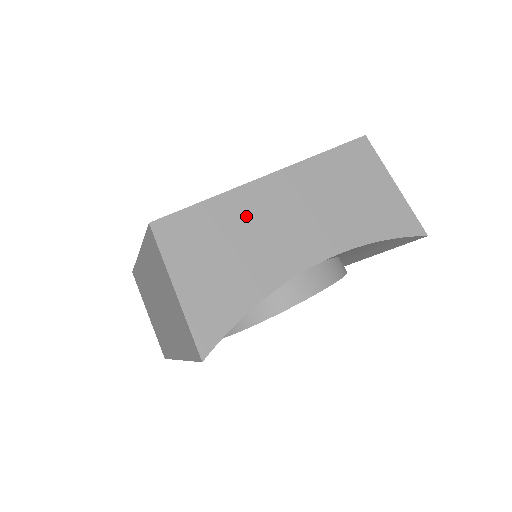
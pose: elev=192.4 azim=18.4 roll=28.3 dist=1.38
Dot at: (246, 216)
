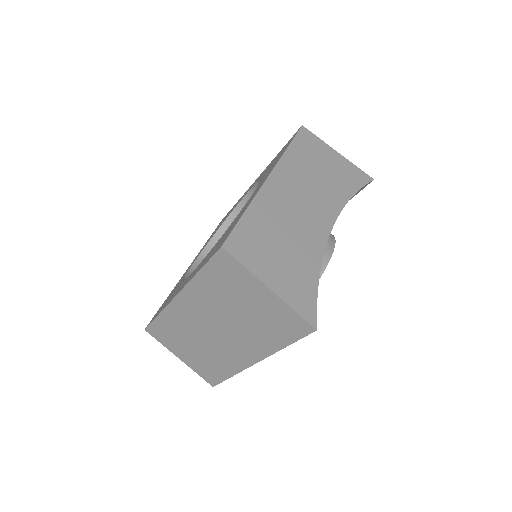
Dot at: (274, 213)
